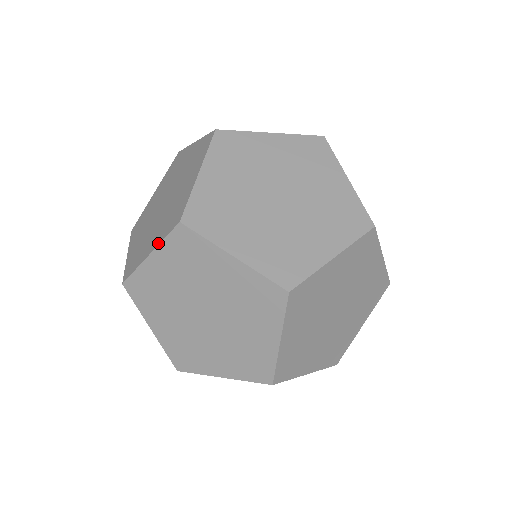
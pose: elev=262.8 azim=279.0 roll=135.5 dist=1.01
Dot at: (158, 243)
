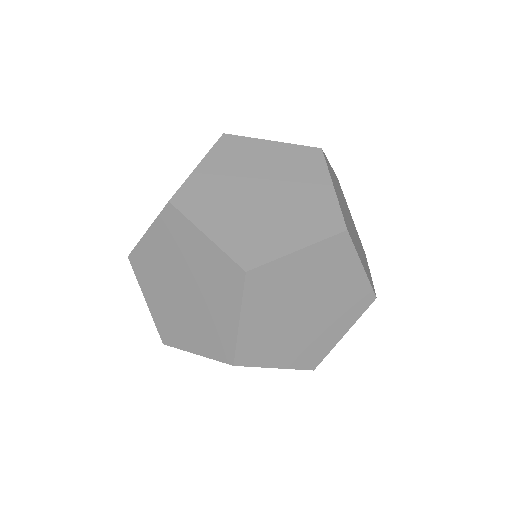
Dot at: (154, 220)
